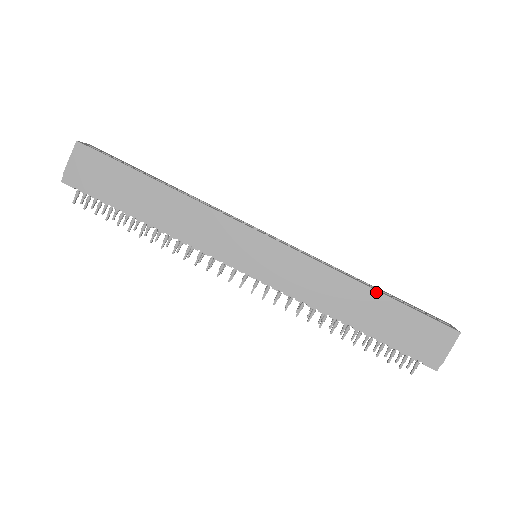
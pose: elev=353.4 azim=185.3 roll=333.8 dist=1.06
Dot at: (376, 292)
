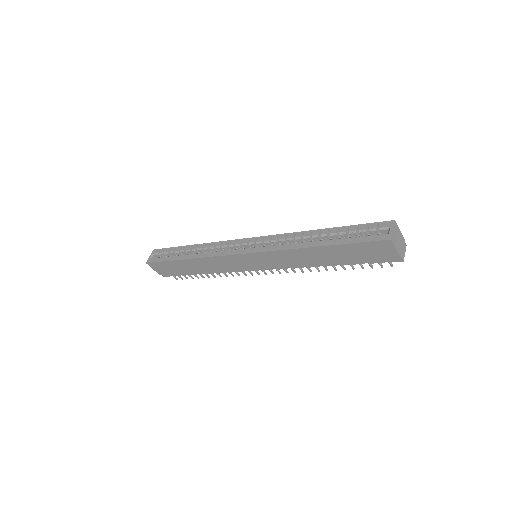
Dot at: (320, 247)
